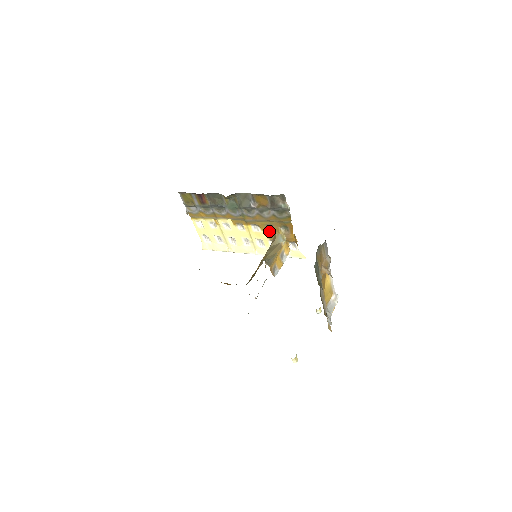
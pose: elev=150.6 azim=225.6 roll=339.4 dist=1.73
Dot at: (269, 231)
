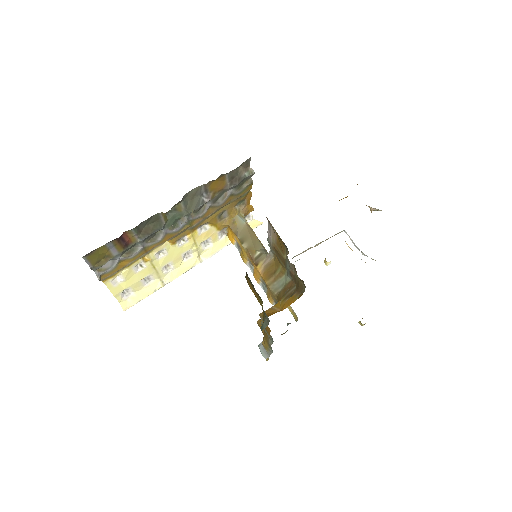
Dot at: (220, 220)
